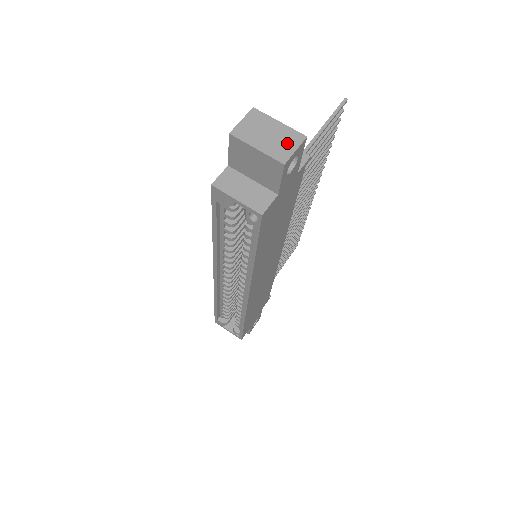
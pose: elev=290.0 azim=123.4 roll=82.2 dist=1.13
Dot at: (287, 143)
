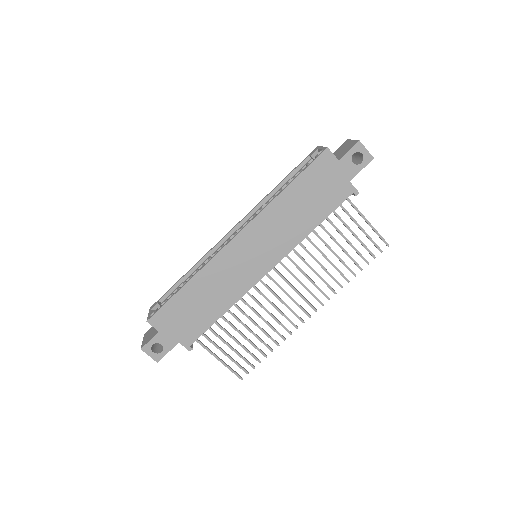
Dot at: (365, 150)
